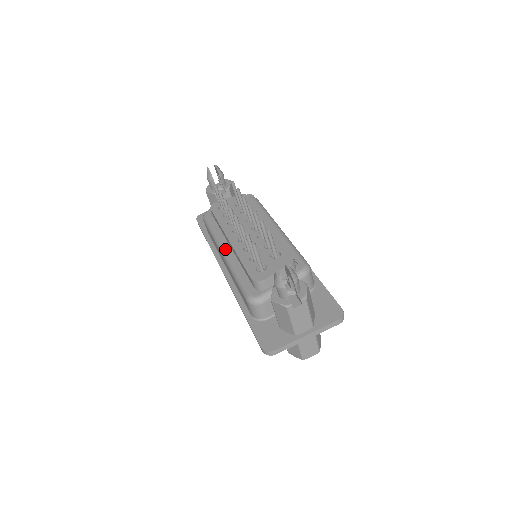
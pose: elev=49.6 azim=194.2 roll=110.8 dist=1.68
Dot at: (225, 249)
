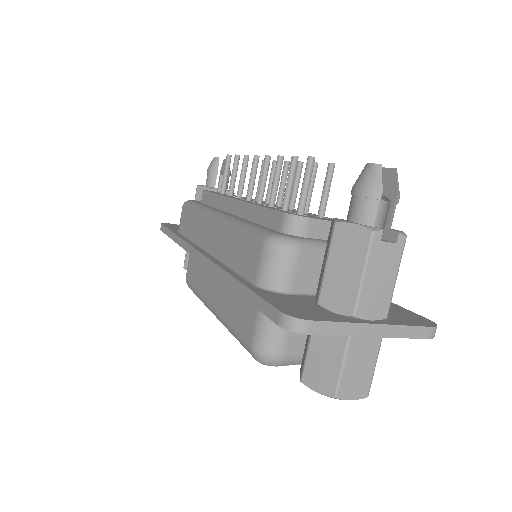
Dot at: (222, 212)
